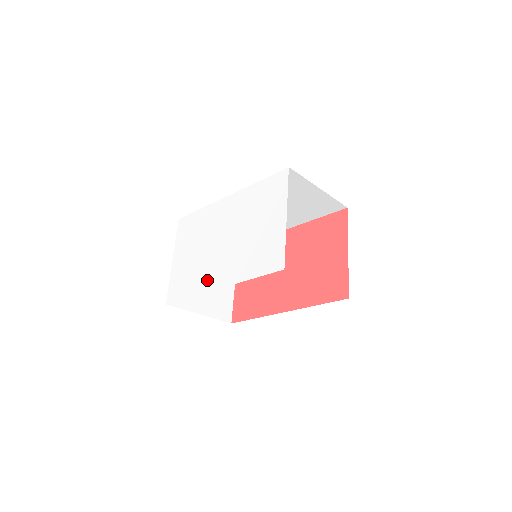
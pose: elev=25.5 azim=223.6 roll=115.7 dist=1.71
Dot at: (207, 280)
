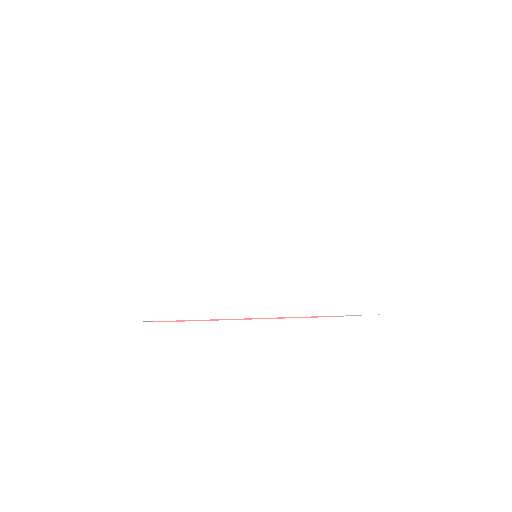
Dot at: (243, 300)
